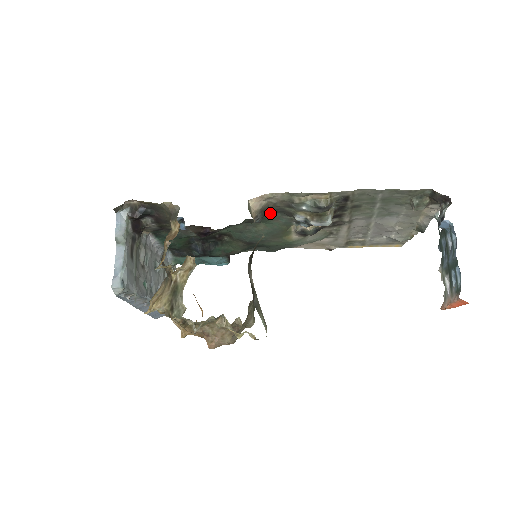
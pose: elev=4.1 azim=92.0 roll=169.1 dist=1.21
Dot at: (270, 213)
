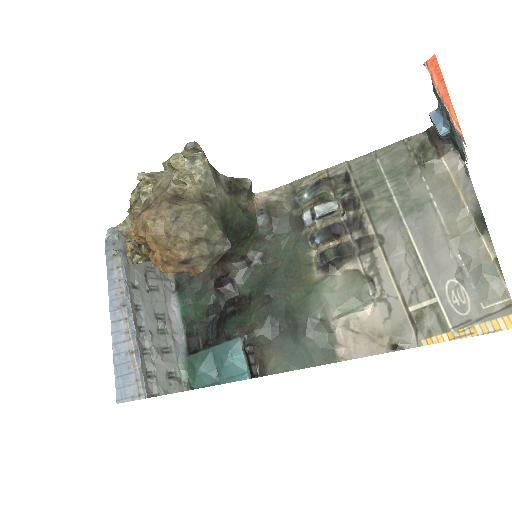
Dot at: (281, 226)
